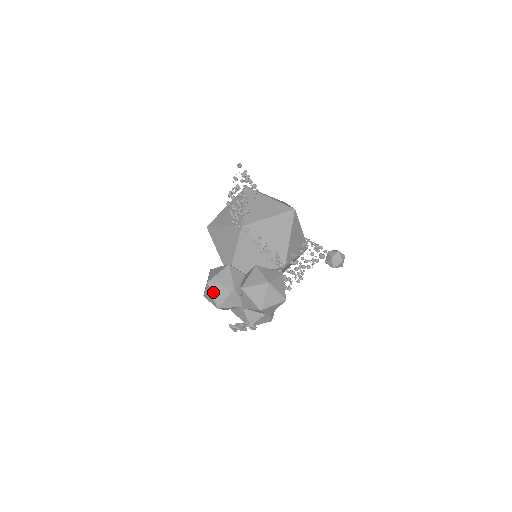
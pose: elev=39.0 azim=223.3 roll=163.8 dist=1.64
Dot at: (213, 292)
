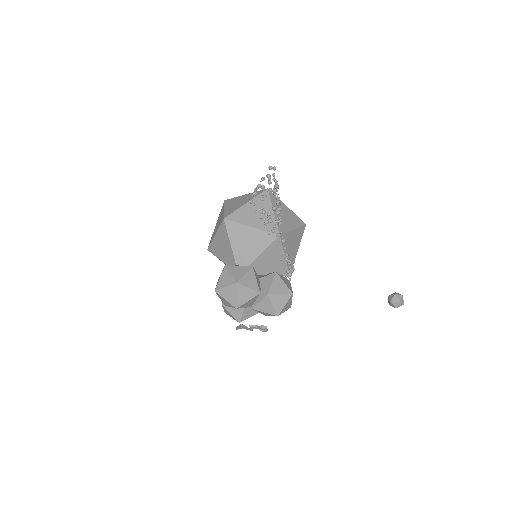
Dot at: (239, 293)
